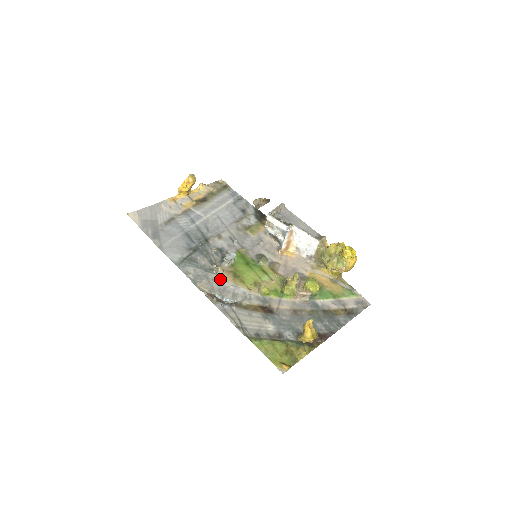
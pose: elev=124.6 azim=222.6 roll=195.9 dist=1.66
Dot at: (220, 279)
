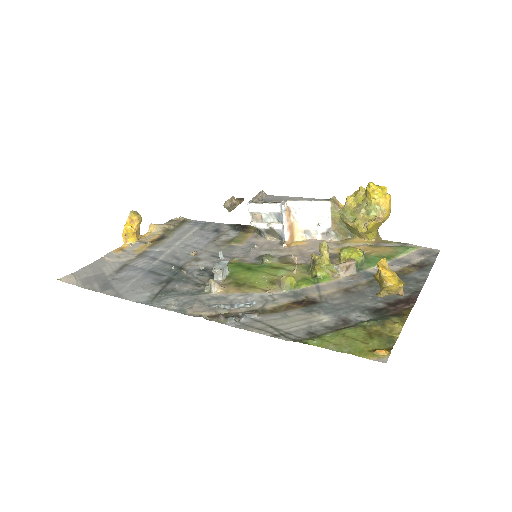
Dot at: (218, 295)
